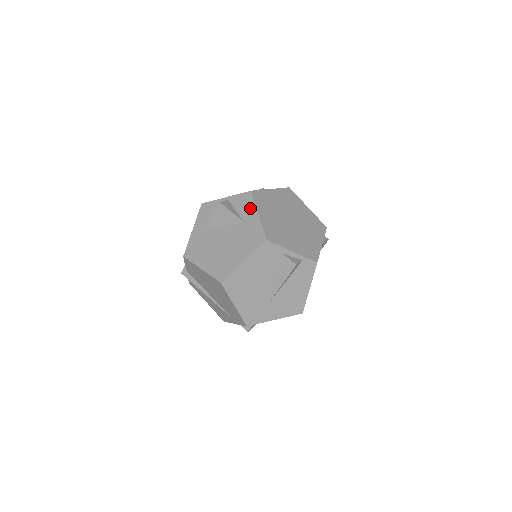
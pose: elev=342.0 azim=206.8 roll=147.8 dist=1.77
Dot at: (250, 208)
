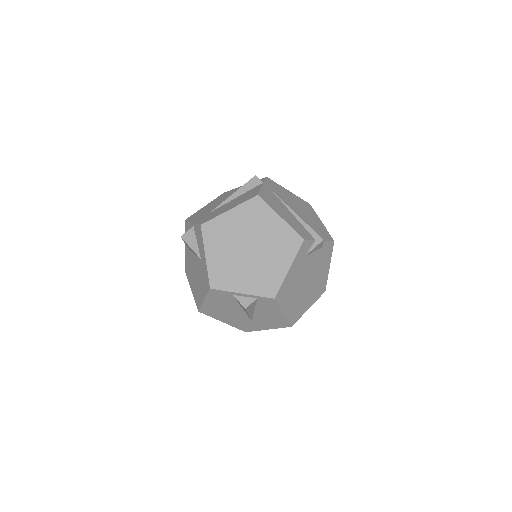
Dot at: (201, 245)
